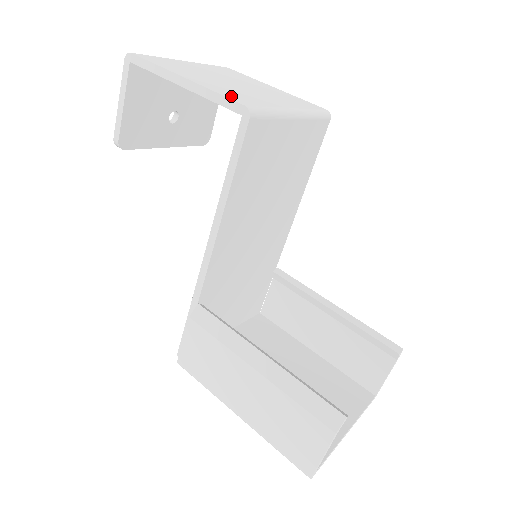
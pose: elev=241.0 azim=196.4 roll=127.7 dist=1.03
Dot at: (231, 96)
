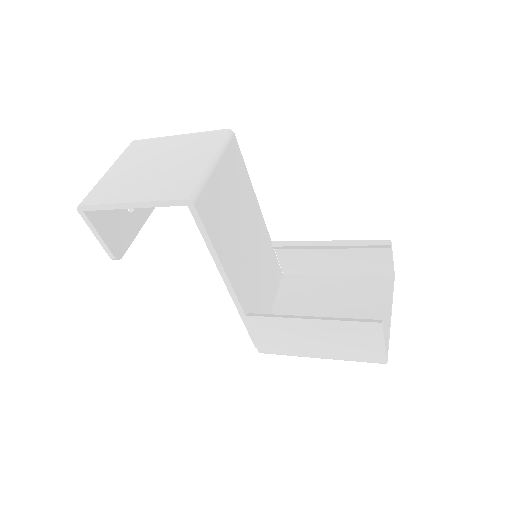
Dot at: (169, 195)
